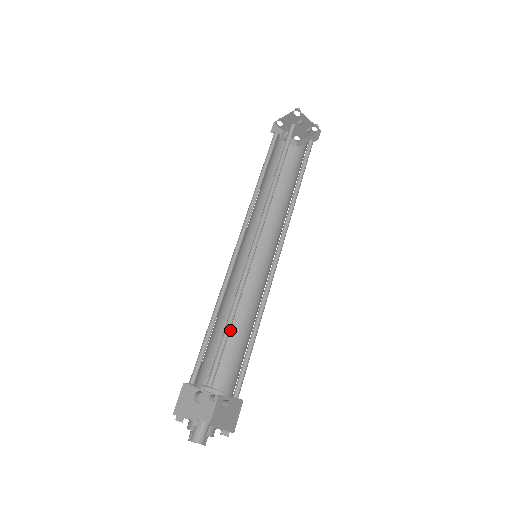
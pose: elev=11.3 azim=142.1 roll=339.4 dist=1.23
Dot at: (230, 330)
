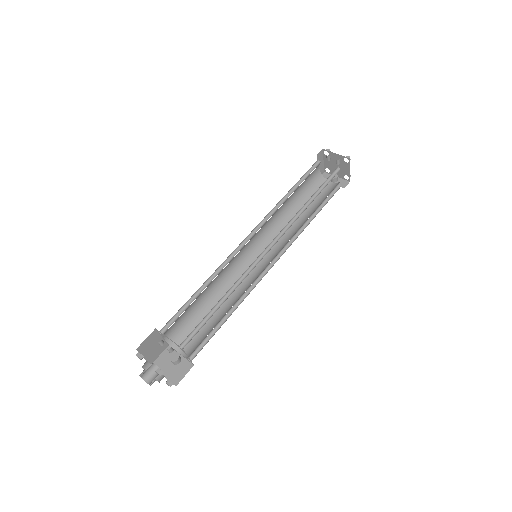
Dot at: (222, 314)
